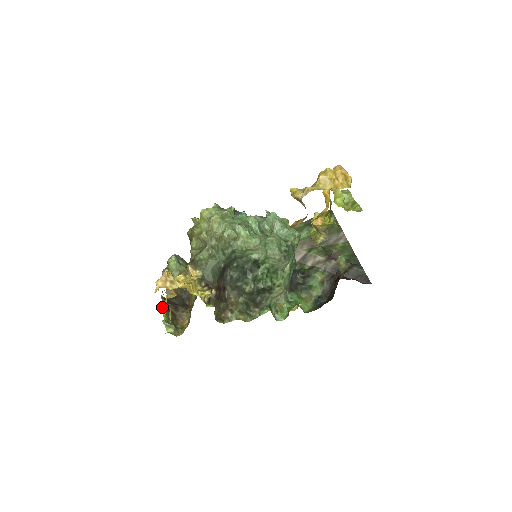
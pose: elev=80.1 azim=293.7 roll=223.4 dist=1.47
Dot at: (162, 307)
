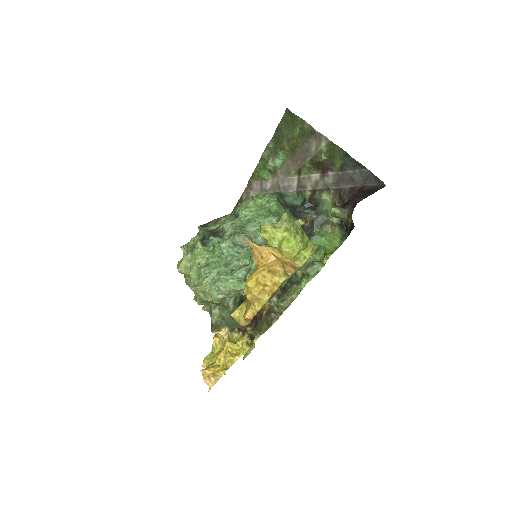
Dot at: (224, 373)
